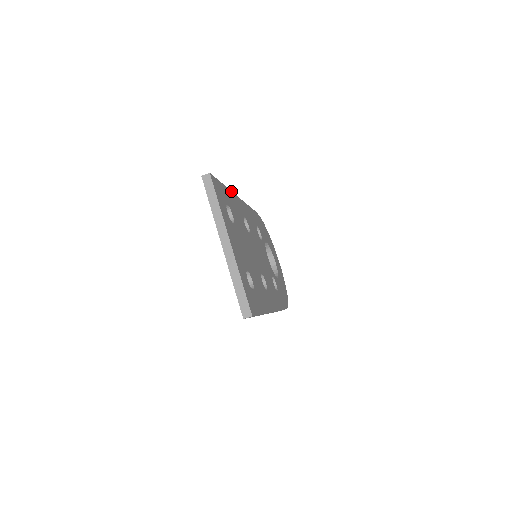
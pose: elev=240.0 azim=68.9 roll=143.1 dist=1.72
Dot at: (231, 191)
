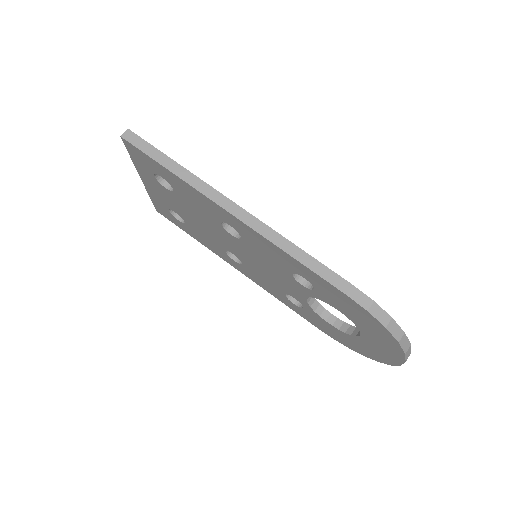
Dot at: occluded
